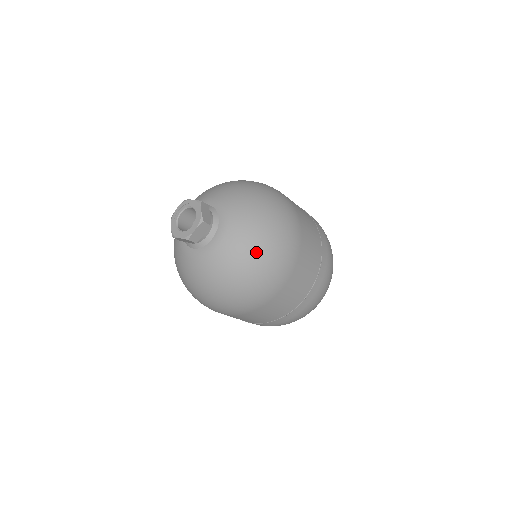
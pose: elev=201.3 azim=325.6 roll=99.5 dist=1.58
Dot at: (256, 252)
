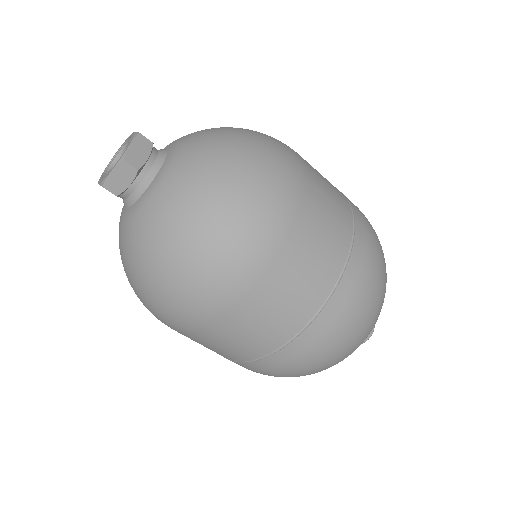
Dot at: (190, 227)
